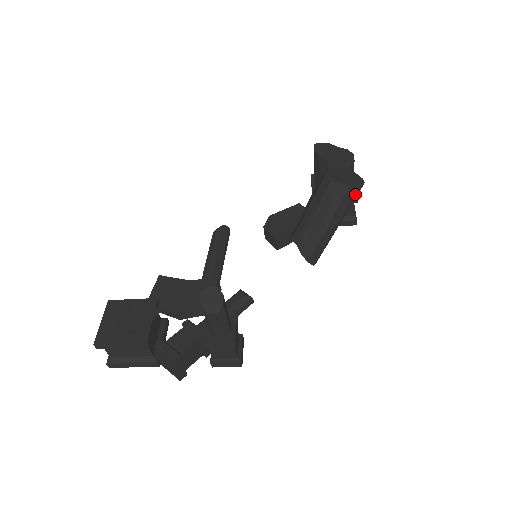
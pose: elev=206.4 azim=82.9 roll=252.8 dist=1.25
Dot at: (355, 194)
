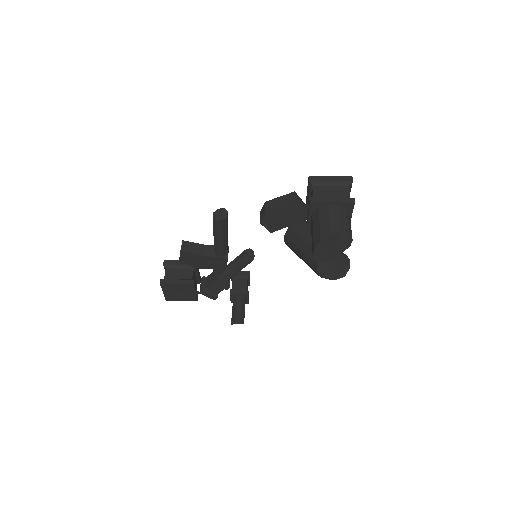
Dot at: occluded
